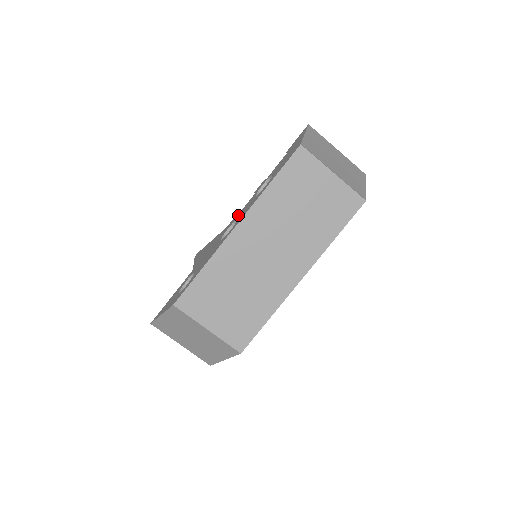
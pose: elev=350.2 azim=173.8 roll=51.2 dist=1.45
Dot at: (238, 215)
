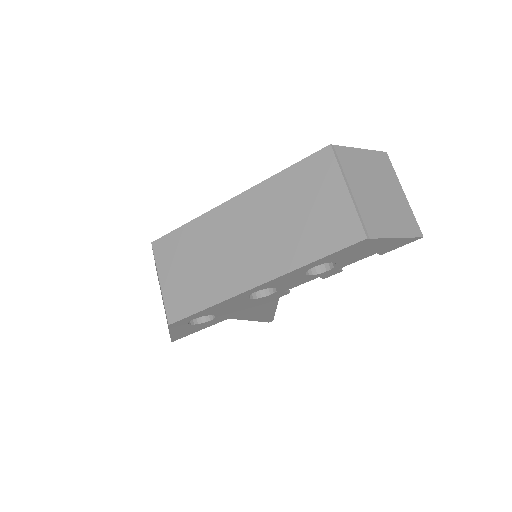
Dot at: occluded
